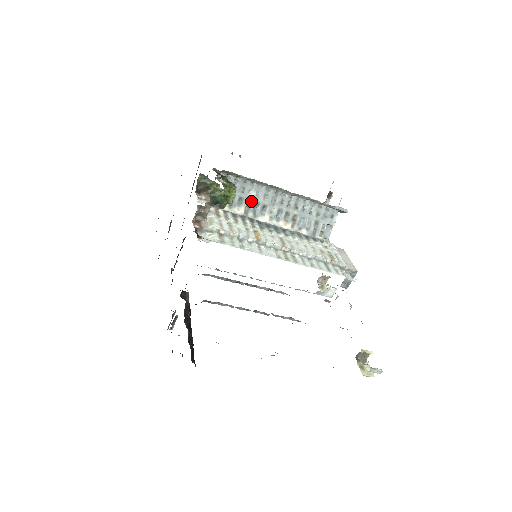
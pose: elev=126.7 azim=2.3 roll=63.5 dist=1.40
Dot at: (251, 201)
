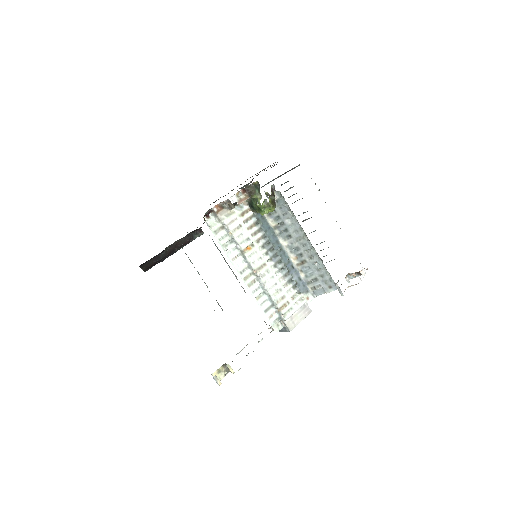
Dot at: (284, 225)
